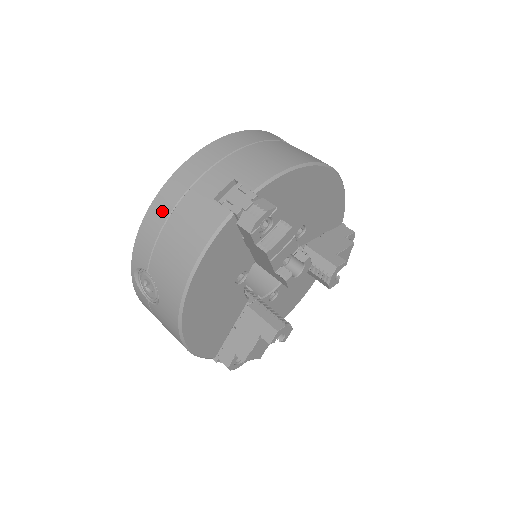
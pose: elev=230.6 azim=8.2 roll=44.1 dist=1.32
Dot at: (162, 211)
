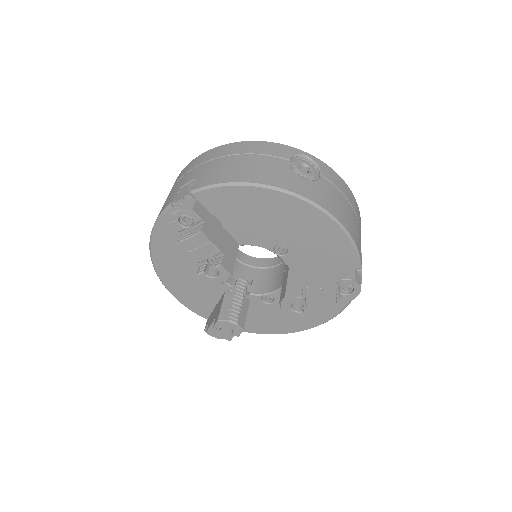
Dot at: occluded
